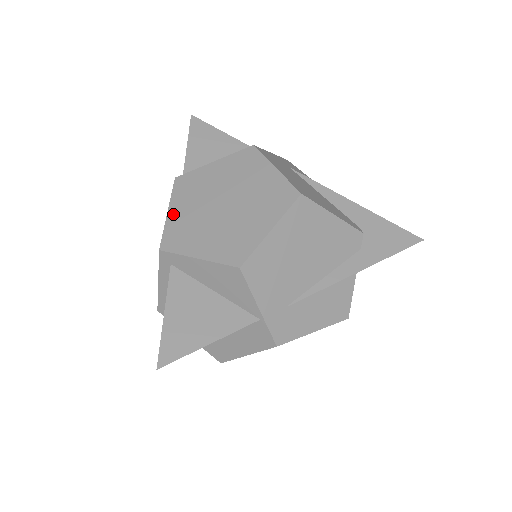
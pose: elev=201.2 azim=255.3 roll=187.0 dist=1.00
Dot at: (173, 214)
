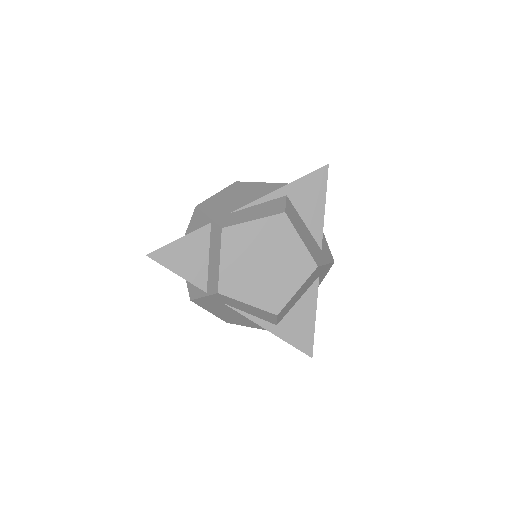
Dot at: occluded
